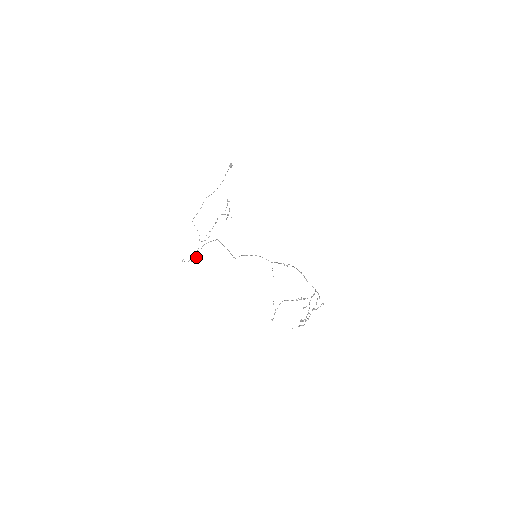
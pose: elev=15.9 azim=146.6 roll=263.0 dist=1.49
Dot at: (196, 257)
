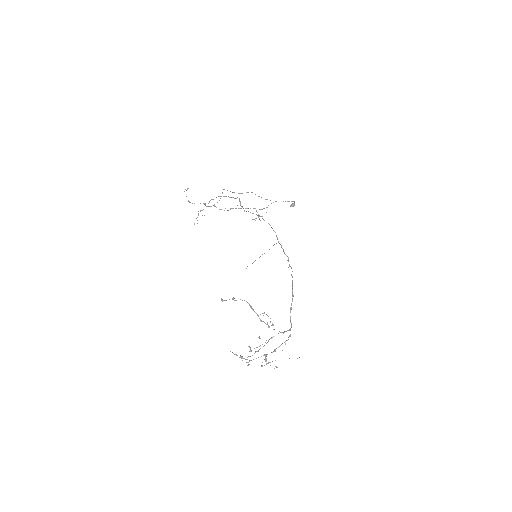
Dot at: occluded
